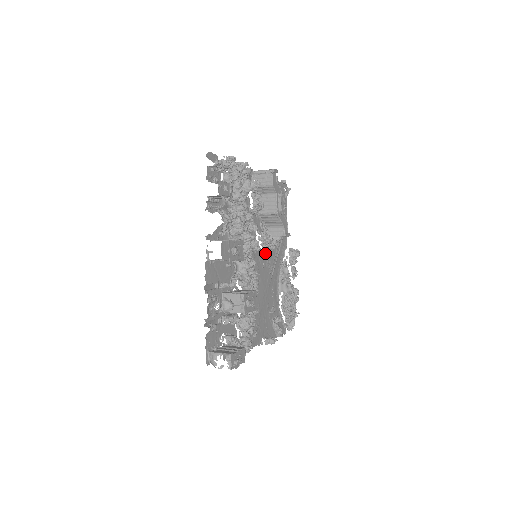
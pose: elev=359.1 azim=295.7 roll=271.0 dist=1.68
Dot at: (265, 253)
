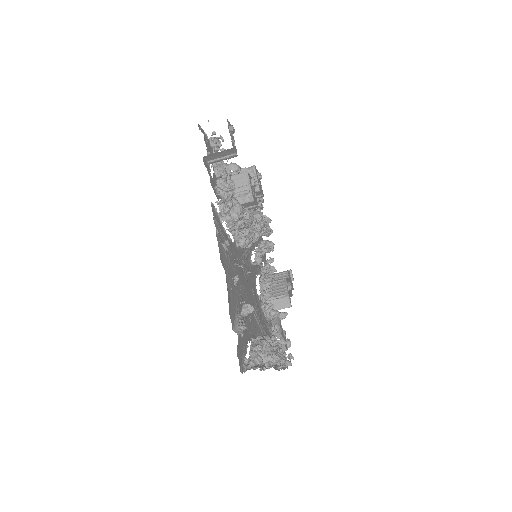
Dot at: (257, 299)
